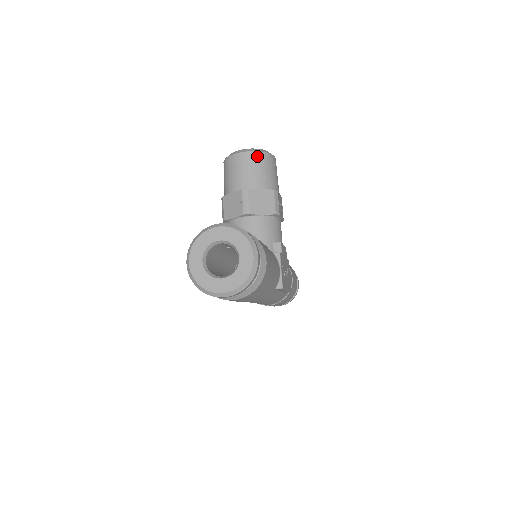
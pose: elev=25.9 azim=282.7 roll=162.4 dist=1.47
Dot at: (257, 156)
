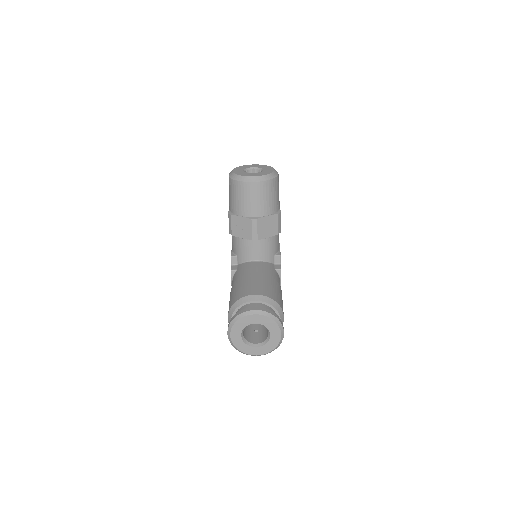
Dot at: (265, 185)
